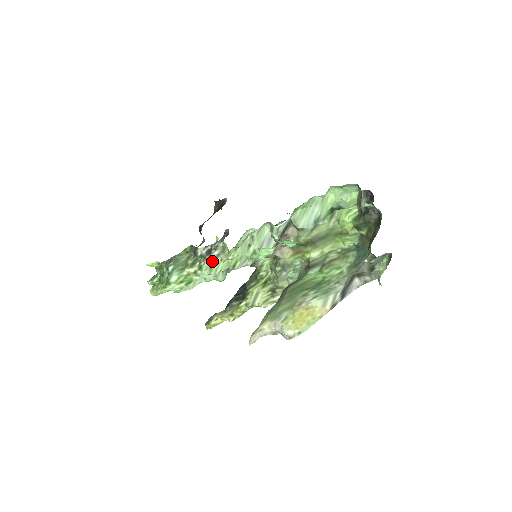
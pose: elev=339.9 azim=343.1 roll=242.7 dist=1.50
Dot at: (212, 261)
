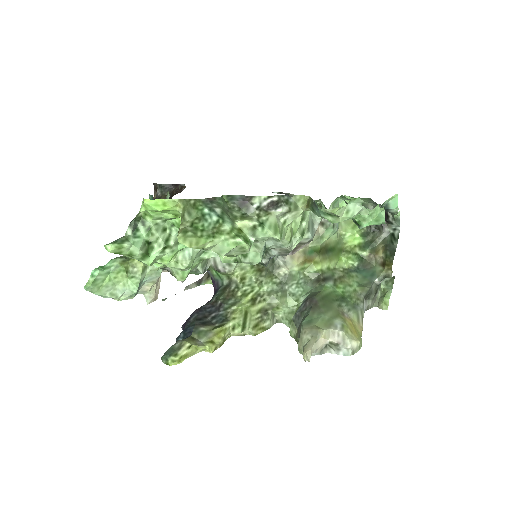
Dot at: (277, 219)
